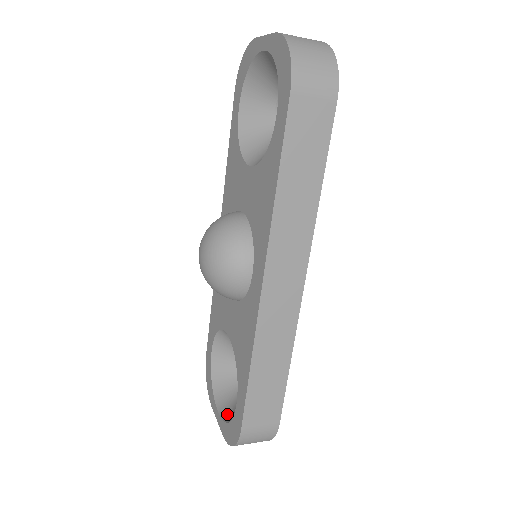
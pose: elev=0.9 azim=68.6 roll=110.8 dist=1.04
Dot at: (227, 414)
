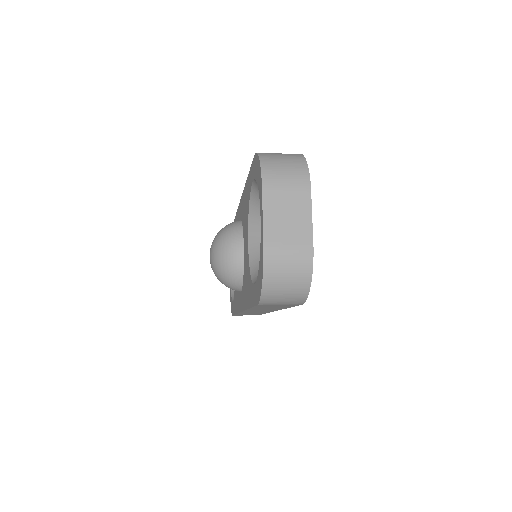
Dot at: occluded
